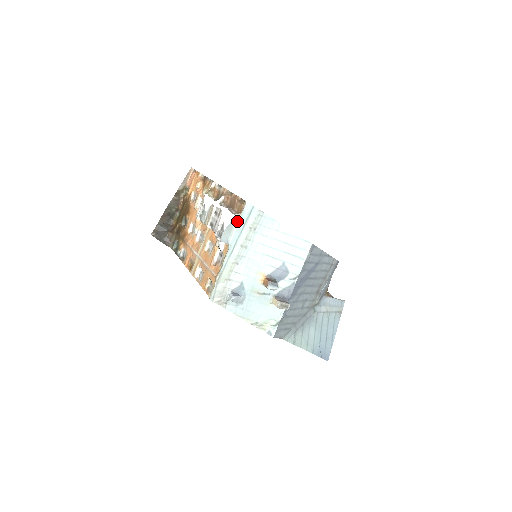
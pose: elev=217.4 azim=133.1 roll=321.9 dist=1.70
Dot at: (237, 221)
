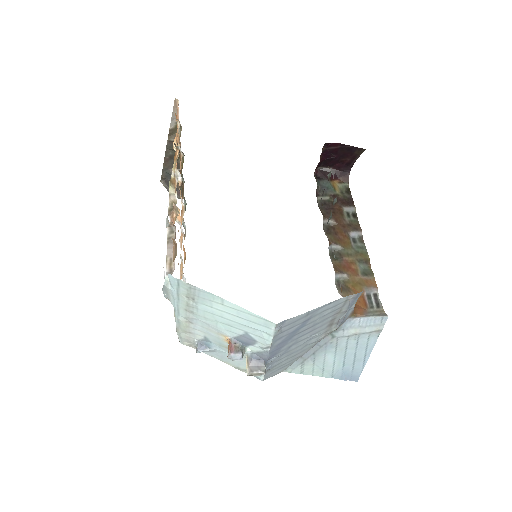
Dot at: (168, 288)
